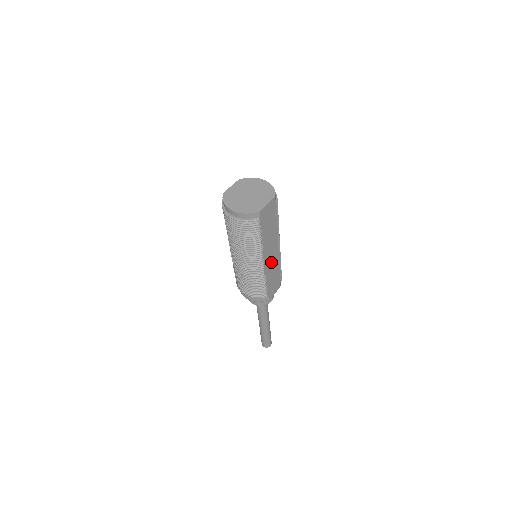
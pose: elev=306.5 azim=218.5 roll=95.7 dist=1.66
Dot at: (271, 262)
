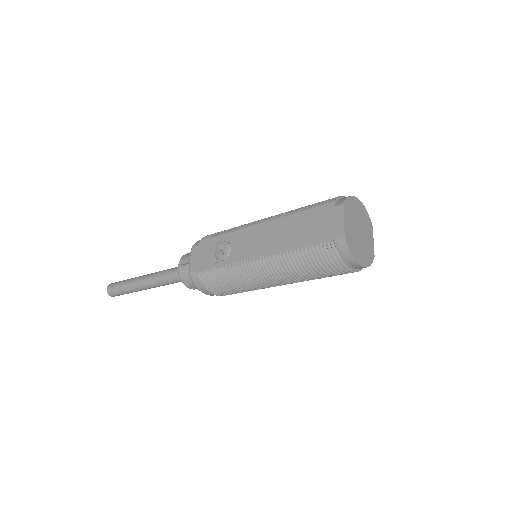
Dot at: occluded
